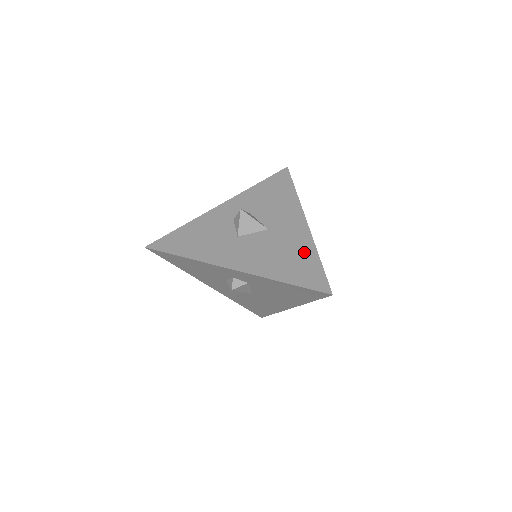
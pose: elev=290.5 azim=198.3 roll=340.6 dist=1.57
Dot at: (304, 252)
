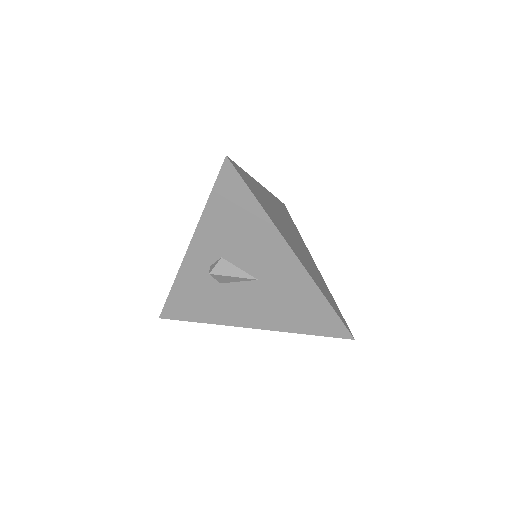
Dot at: occluded
